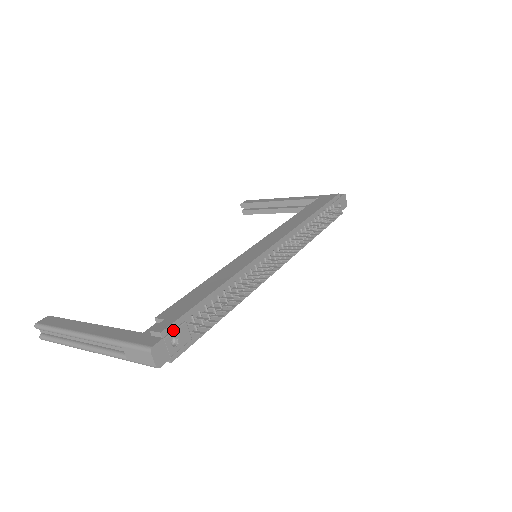
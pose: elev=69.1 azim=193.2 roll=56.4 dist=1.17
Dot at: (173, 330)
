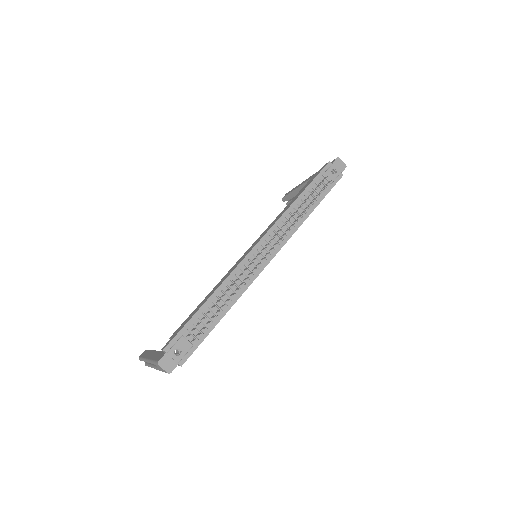
Dot at: (173, 345)
